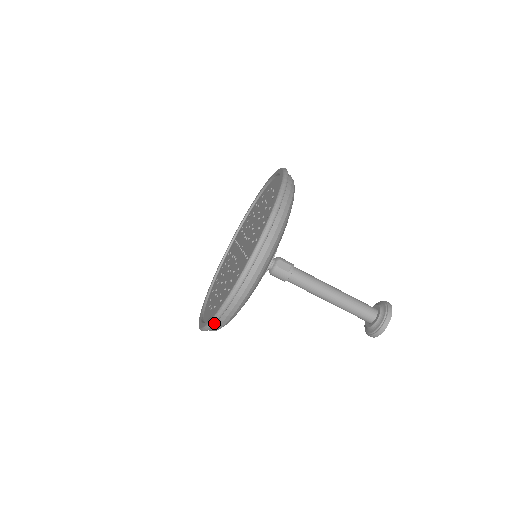
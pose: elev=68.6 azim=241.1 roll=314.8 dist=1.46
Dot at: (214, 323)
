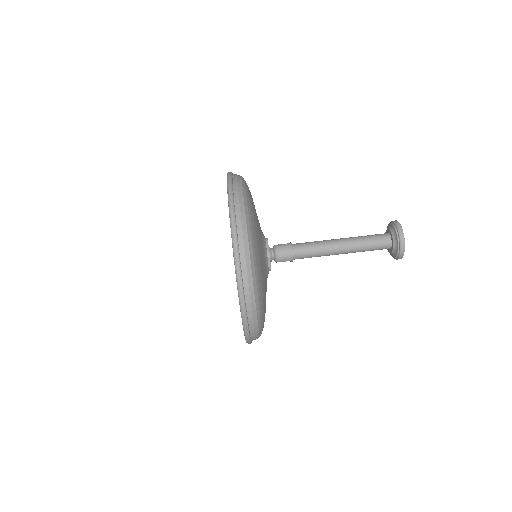
Dot at: (235, 234)
